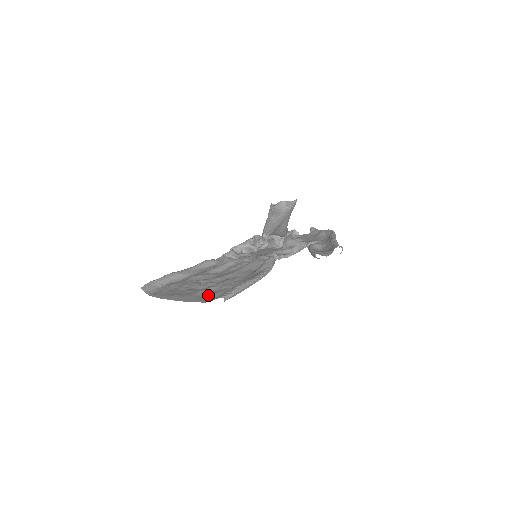
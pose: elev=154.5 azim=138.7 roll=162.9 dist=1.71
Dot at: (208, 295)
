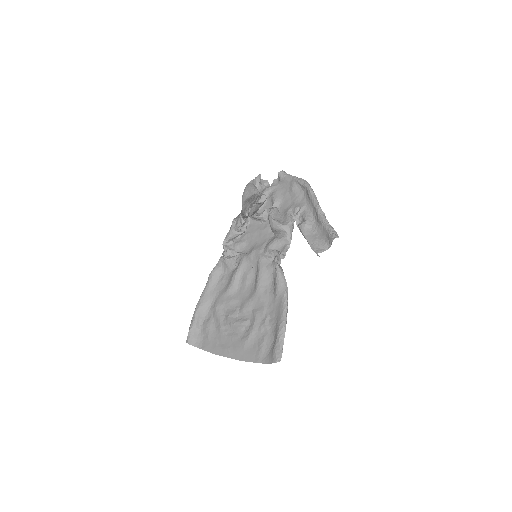
Dot at: (257, 348)
